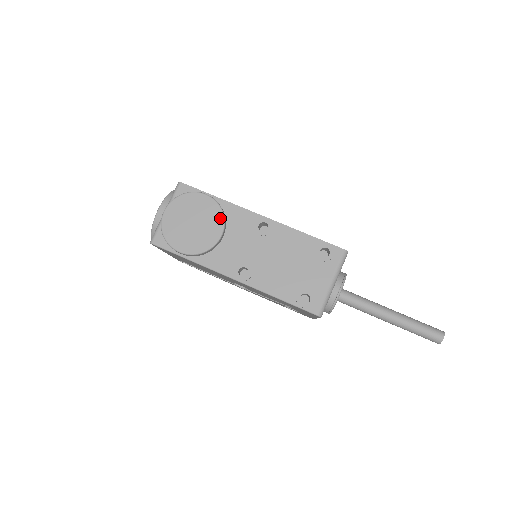
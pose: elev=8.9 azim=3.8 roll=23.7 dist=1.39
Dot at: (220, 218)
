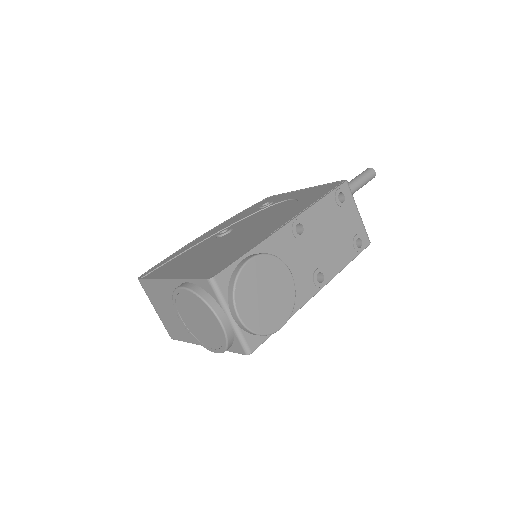
Dot at: (278, 263)
